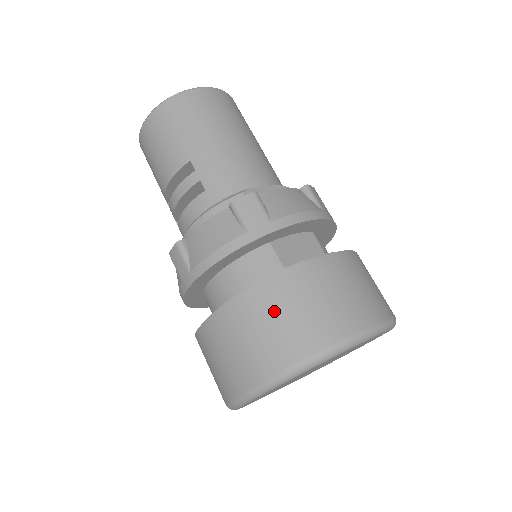
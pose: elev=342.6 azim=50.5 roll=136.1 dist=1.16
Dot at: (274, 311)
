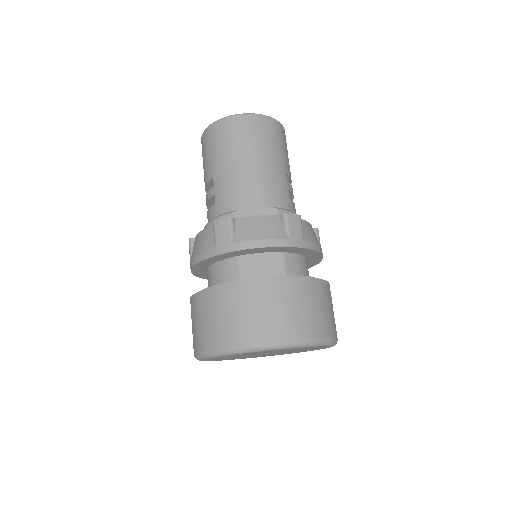
Dot at: (211, 310)
